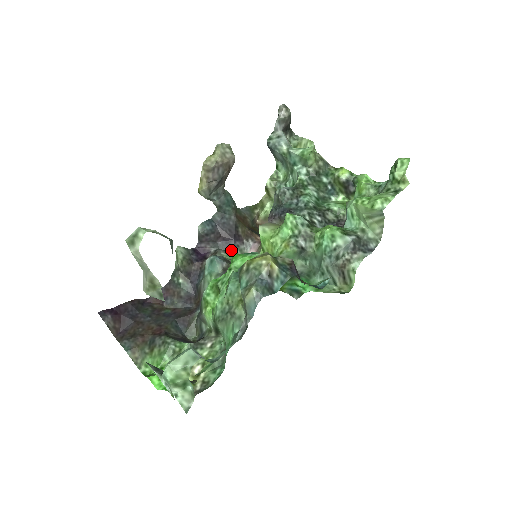
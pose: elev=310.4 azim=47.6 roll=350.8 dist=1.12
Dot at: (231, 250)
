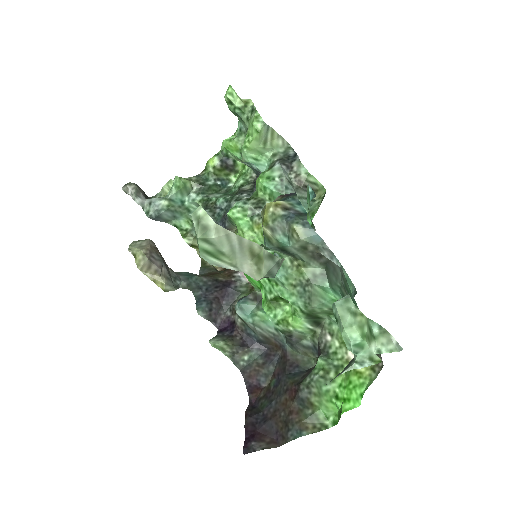
Dot at: (237, 295)
